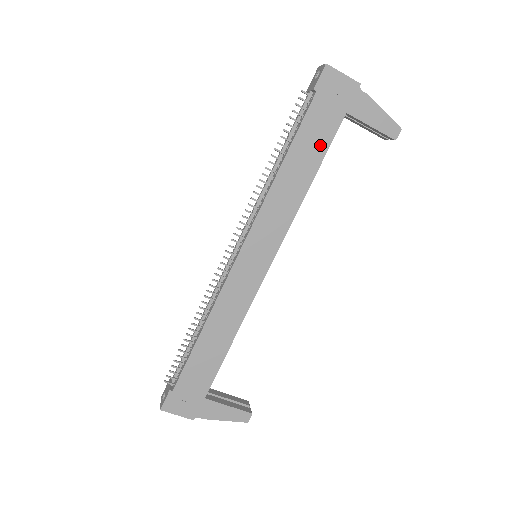
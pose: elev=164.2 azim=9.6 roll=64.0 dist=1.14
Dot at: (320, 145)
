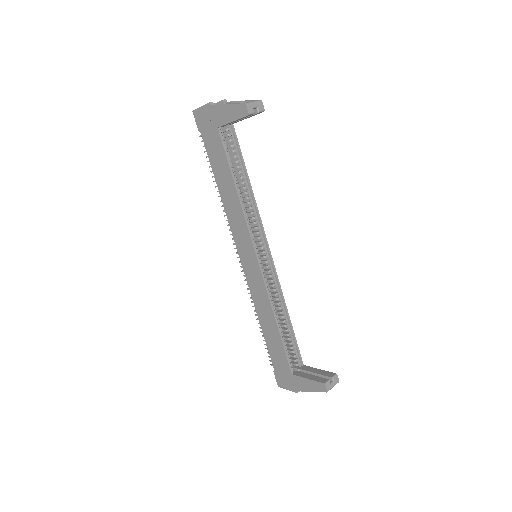
Dot at: (223, 161)
